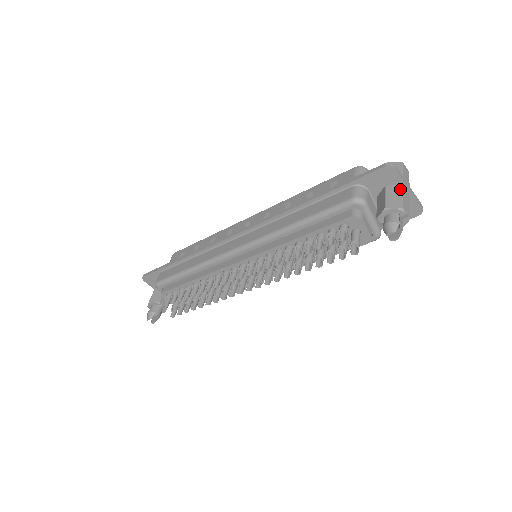
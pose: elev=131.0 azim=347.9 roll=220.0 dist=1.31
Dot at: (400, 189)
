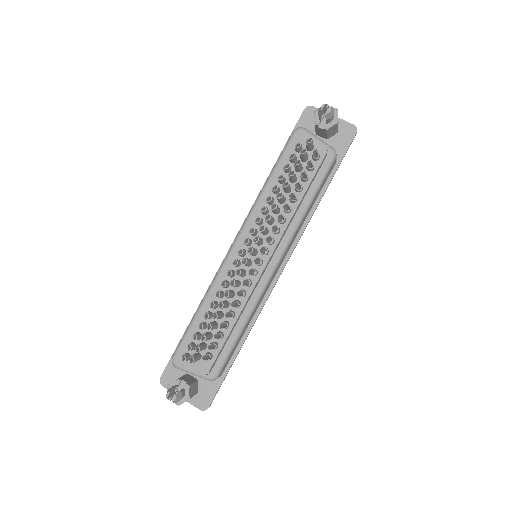
Dot at: occluded
